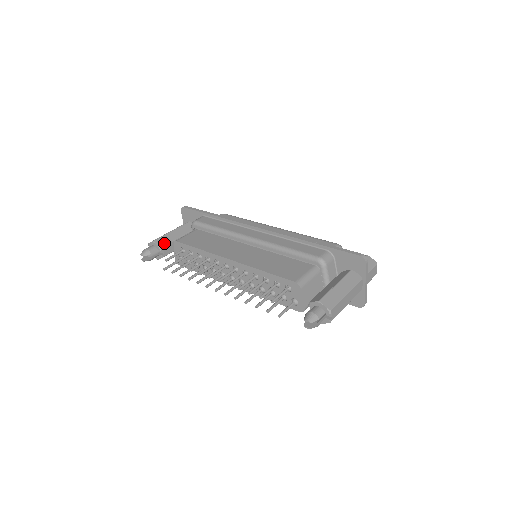
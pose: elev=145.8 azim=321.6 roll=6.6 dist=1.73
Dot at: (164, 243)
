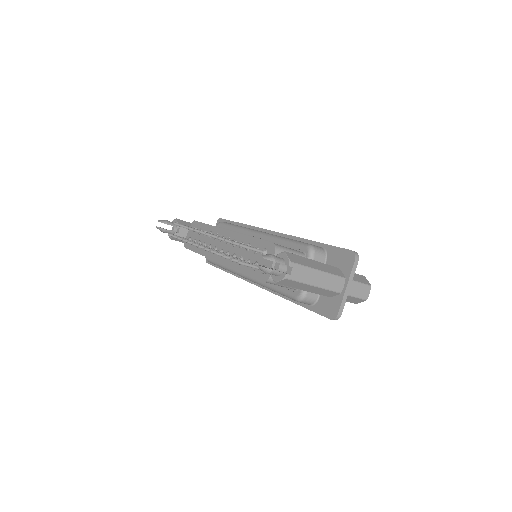
Dot at: occluded
